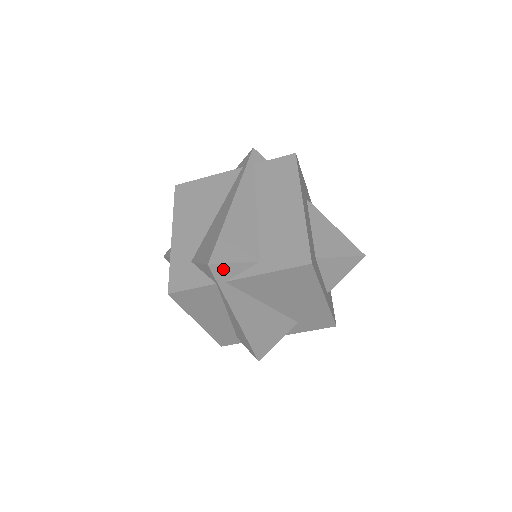
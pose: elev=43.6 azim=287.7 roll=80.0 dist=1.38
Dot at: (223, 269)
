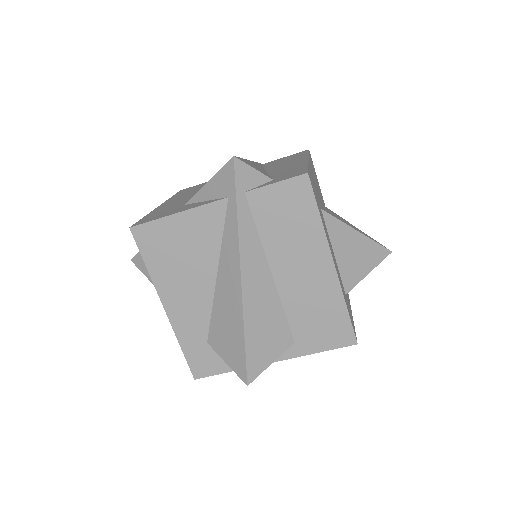
Dot at: (260, 371)
